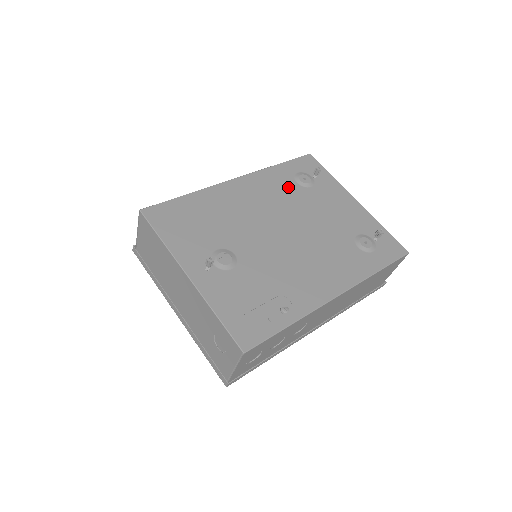
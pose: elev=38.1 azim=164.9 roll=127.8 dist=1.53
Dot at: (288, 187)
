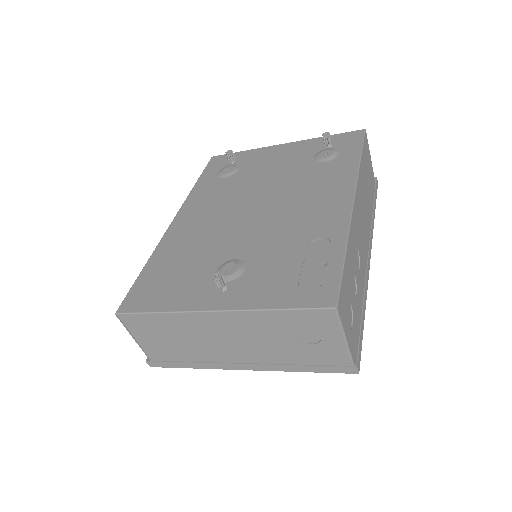
Dot at: (221, 186)
